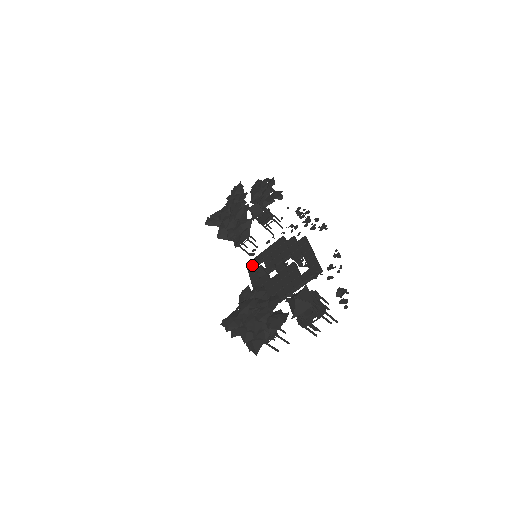
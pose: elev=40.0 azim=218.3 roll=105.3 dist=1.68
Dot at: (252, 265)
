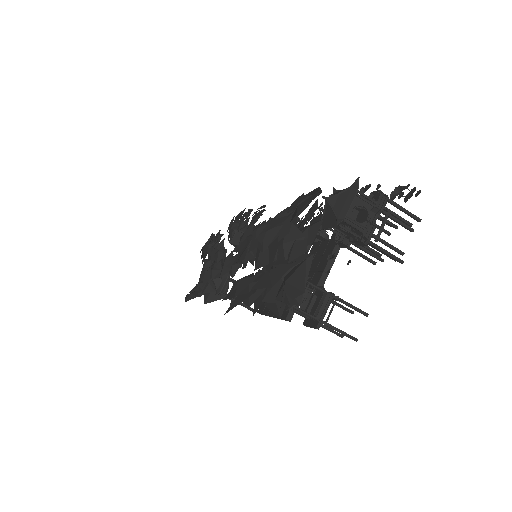
Dot at: occluded
